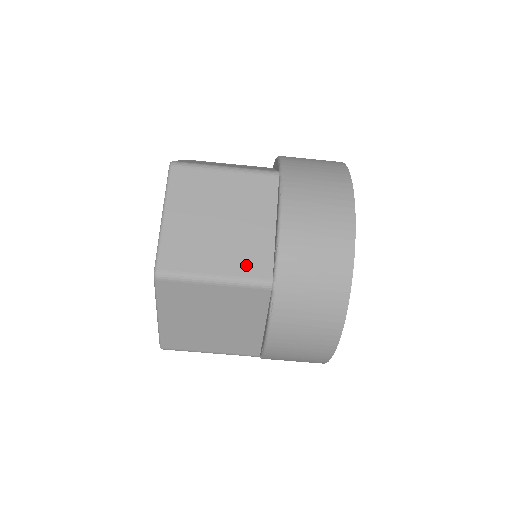
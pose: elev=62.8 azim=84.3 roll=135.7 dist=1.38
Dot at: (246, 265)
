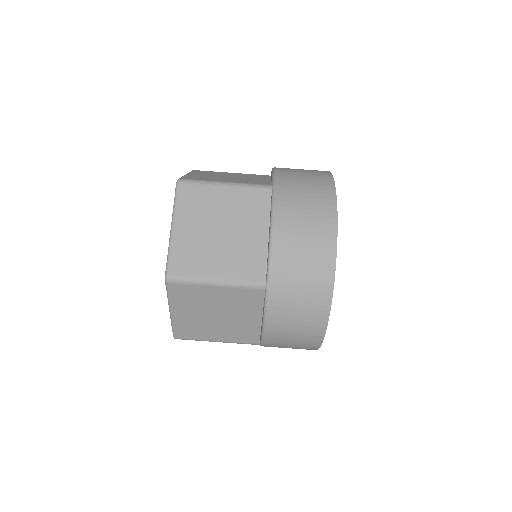
Dot at: (250, 182)
